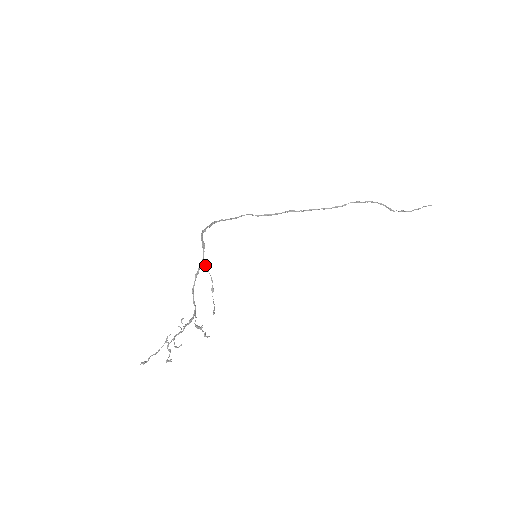
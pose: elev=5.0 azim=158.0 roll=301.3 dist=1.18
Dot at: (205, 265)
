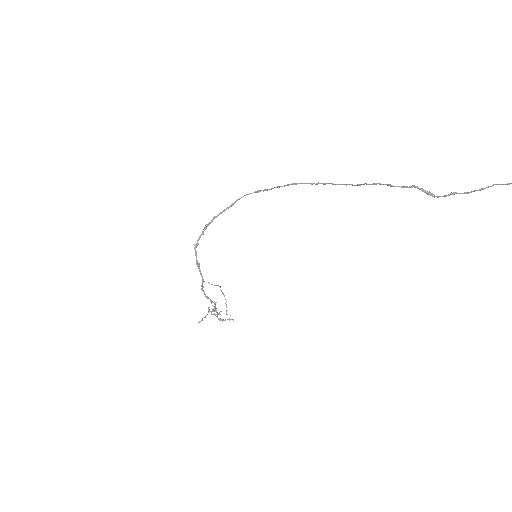
Dot at: occluded
